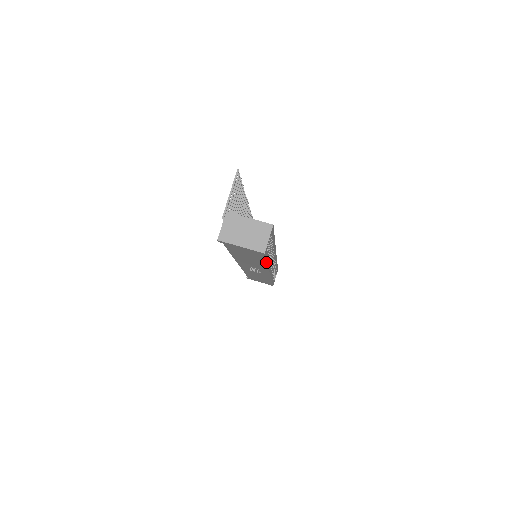
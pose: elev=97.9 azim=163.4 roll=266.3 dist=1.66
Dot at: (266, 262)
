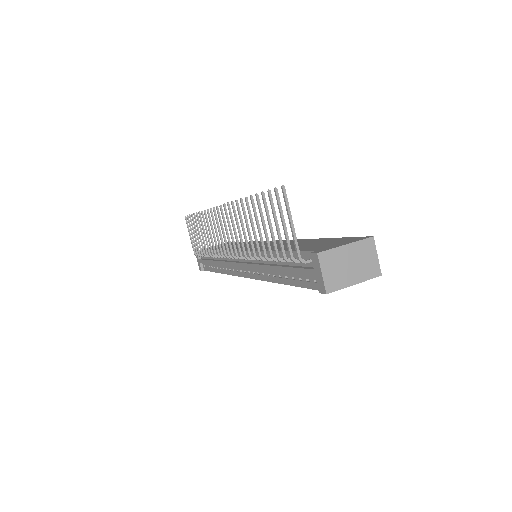
Dot at: occluded
